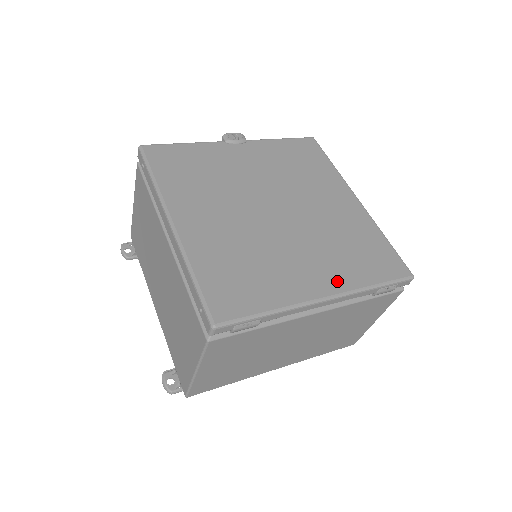
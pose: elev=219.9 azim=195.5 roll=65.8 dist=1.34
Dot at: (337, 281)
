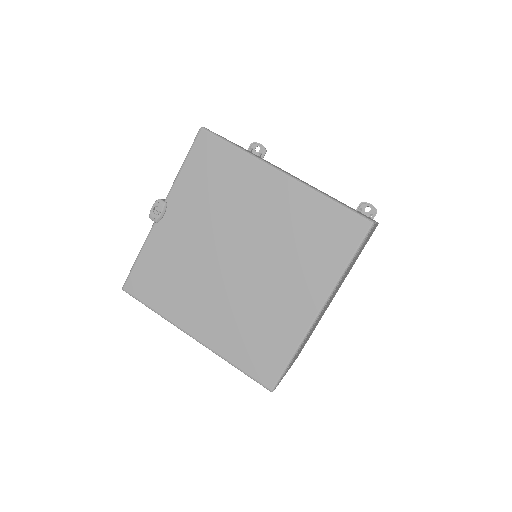
Dot at: (318, 288)
